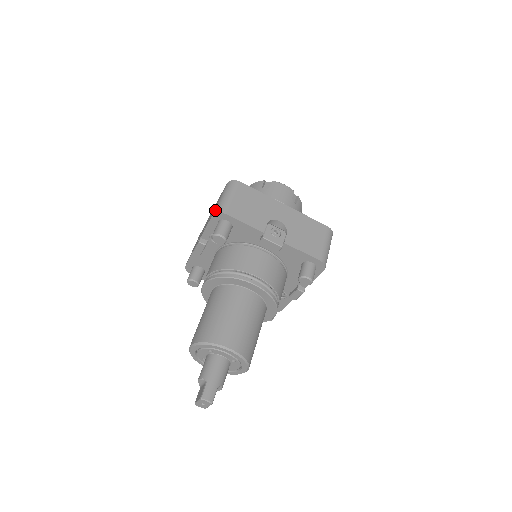
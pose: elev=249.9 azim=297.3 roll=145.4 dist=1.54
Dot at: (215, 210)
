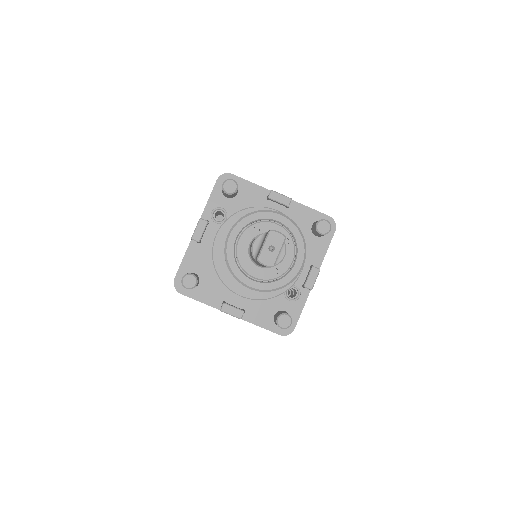
Dot at: (219, 177)
